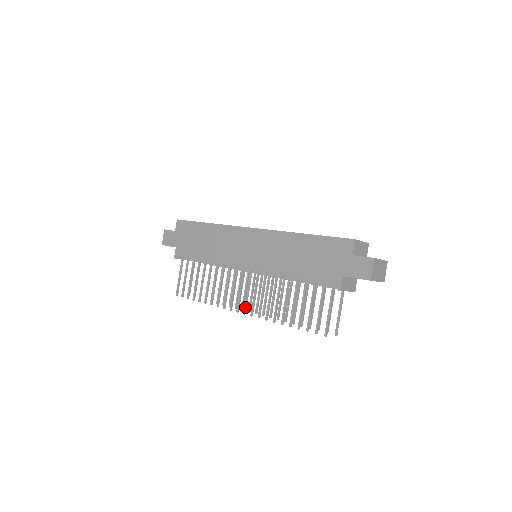
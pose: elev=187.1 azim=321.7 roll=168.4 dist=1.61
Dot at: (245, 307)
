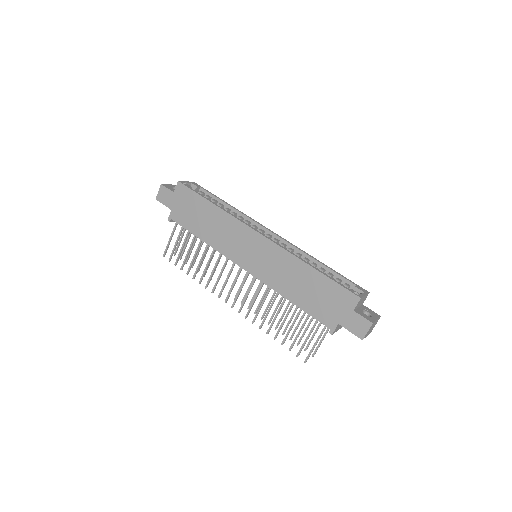
Dot at: (234, 302)
